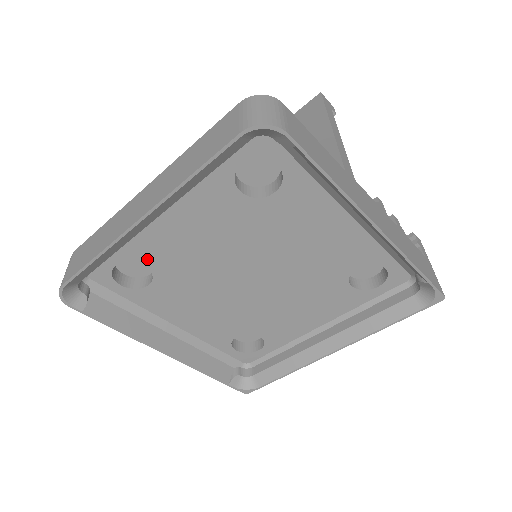
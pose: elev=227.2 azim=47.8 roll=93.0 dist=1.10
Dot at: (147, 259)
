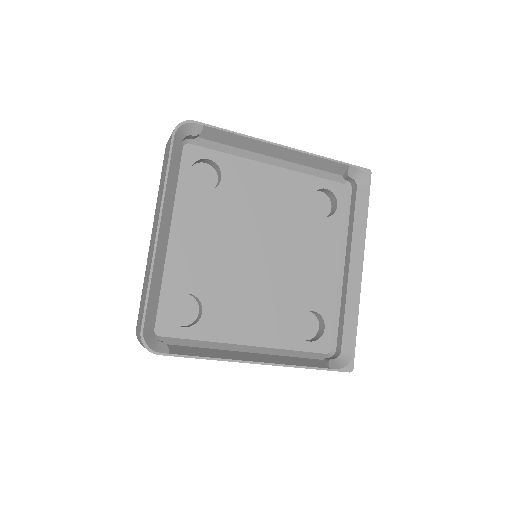
Dot at: (186, 286)
